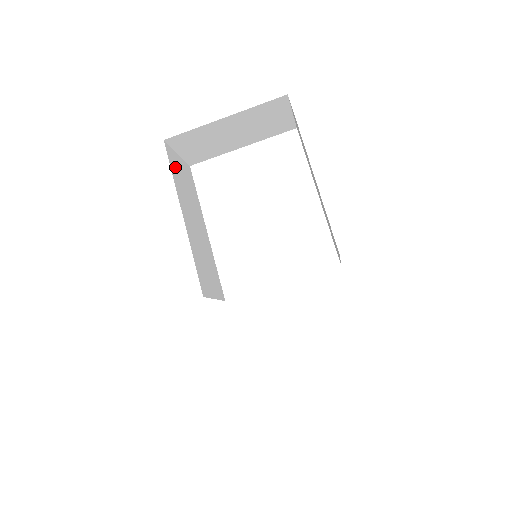
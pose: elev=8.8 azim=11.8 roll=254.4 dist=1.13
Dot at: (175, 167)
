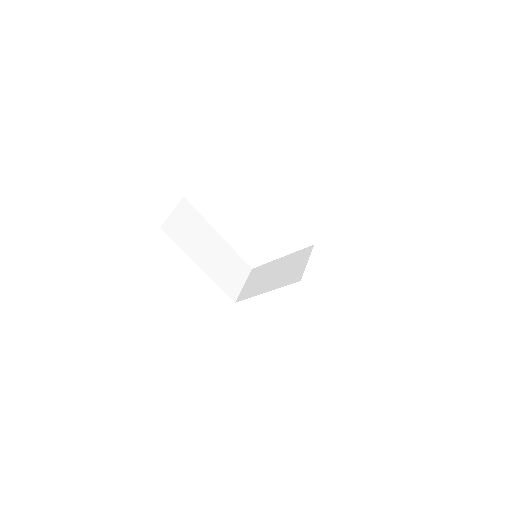
Dot at: (177, 232)
